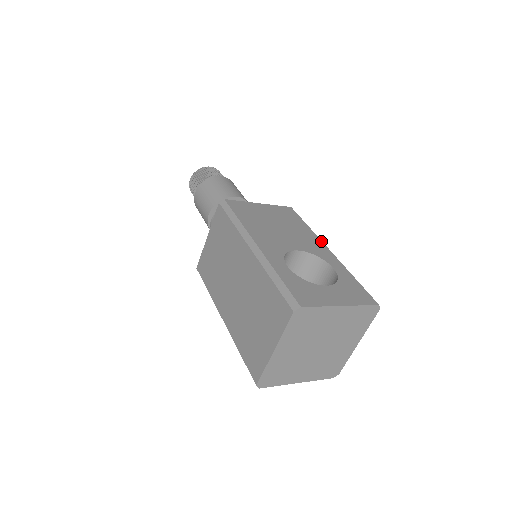
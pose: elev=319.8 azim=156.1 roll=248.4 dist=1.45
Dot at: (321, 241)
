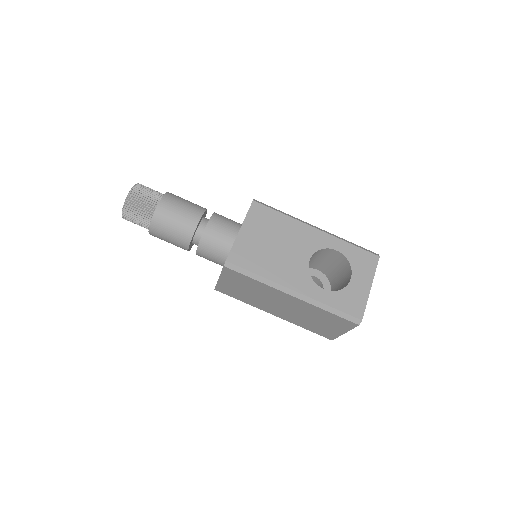
Dot at: (305, 224)
